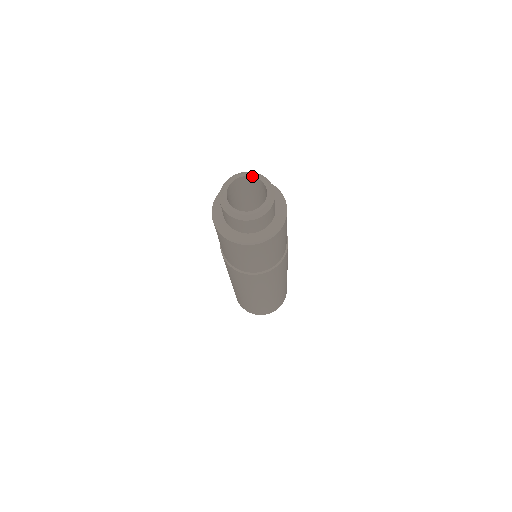
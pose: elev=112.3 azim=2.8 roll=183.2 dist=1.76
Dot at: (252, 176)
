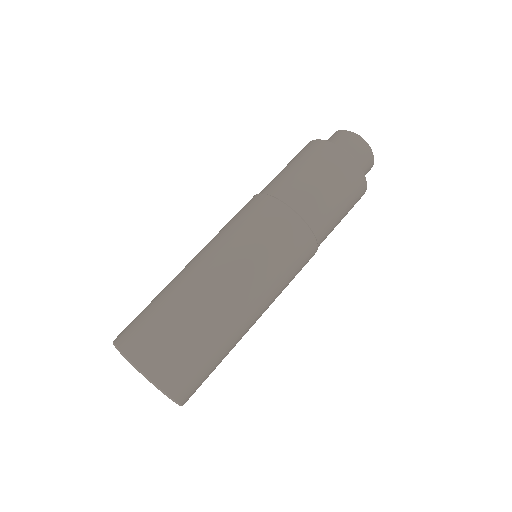
Dot at: occluded
